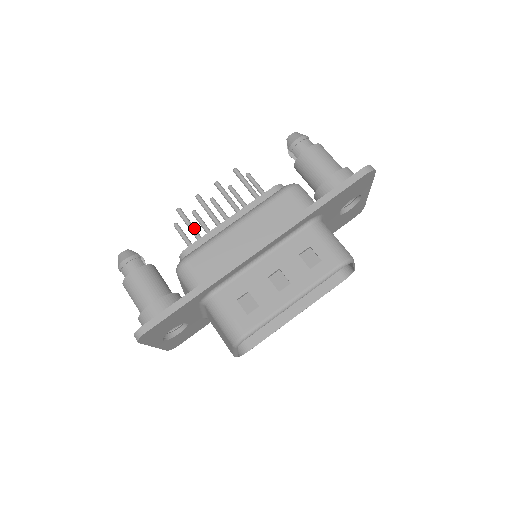
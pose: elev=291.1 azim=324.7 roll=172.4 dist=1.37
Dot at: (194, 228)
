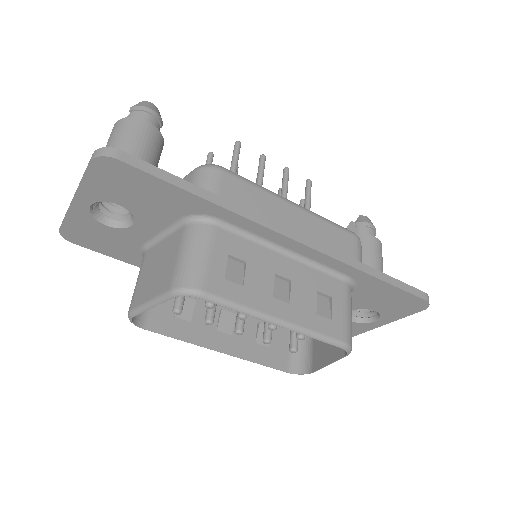
Dot at: occluded
